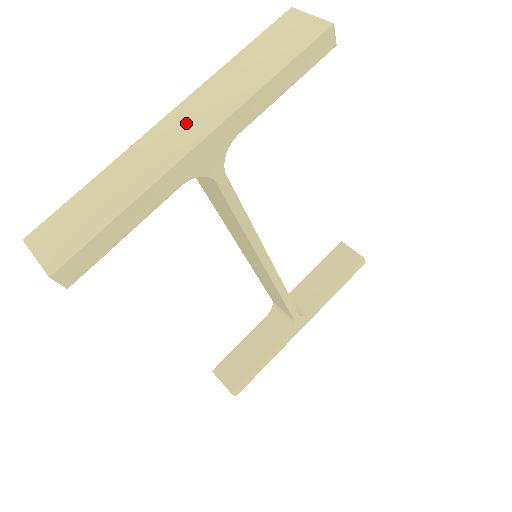
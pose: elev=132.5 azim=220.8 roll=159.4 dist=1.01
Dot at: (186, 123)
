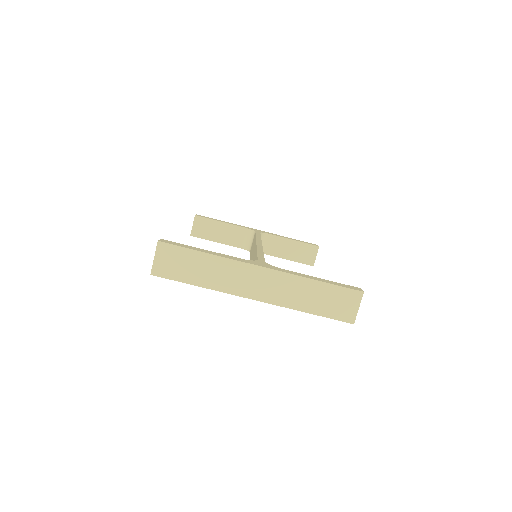
Dot at: (262, 283)
